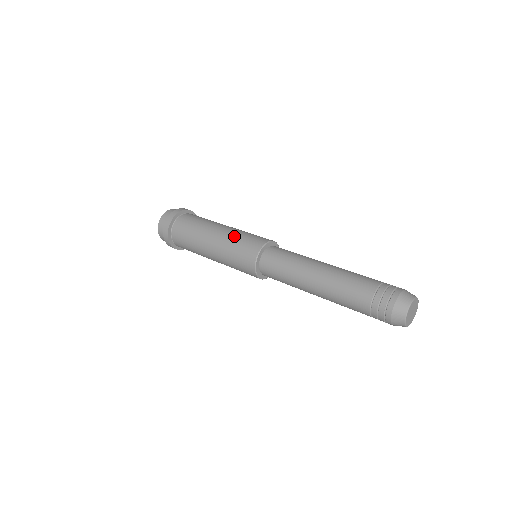
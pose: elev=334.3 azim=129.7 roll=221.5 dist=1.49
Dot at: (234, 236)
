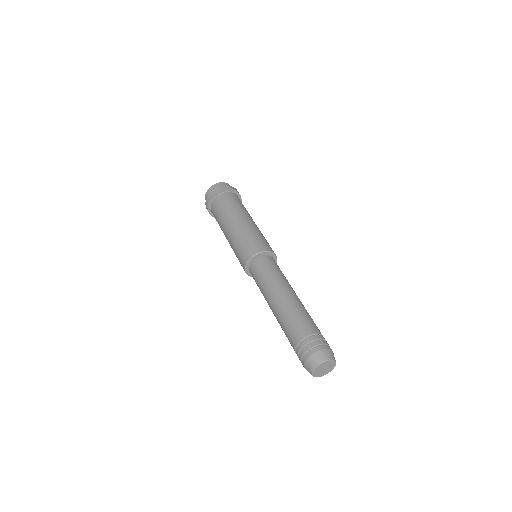
Dot at: (243, 234)
